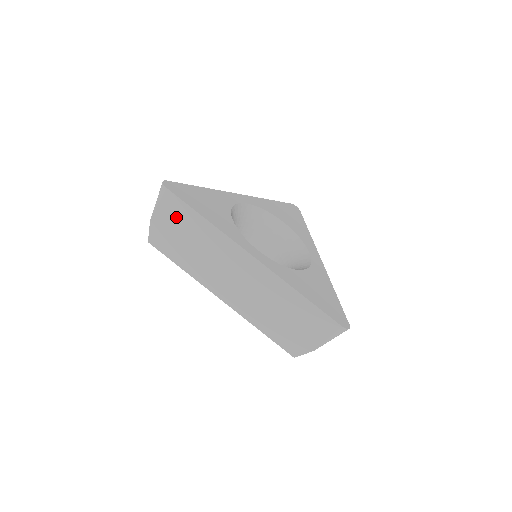
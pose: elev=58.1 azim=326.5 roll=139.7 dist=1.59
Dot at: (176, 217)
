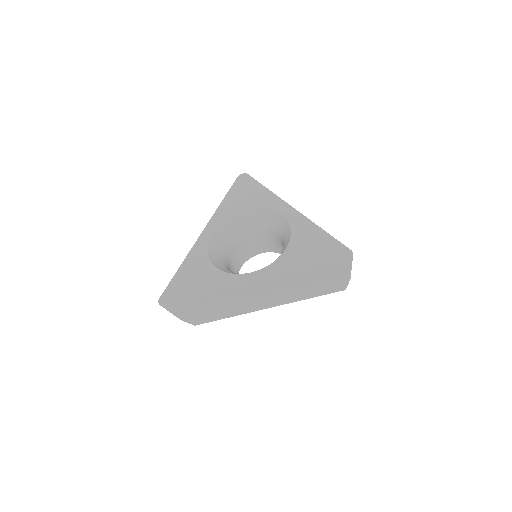
Dot at: (189, 308)
